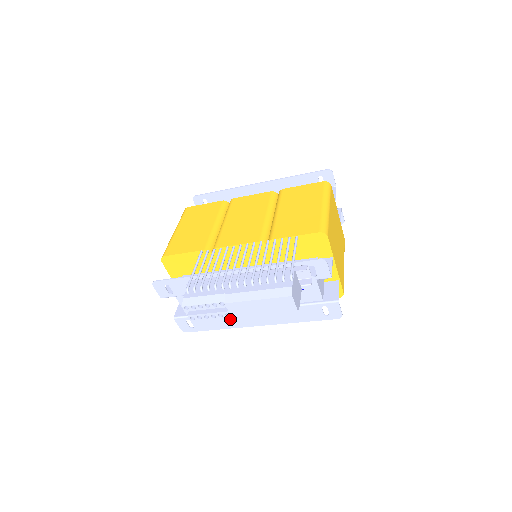
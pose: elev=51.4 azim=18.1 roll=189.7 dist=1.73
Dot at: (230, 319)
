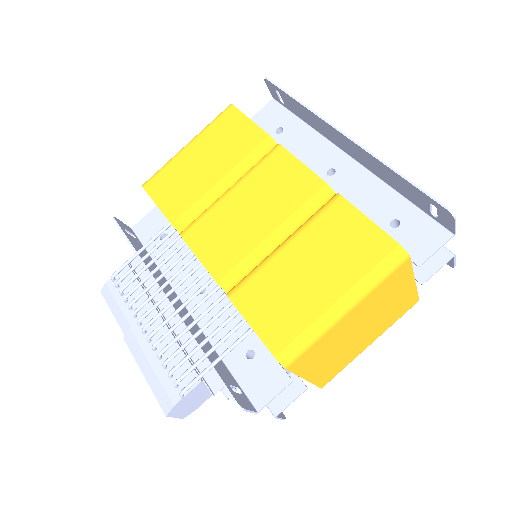
Dot at: occluded
